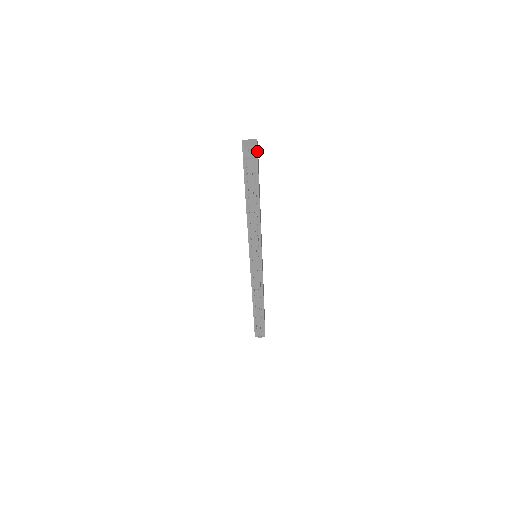
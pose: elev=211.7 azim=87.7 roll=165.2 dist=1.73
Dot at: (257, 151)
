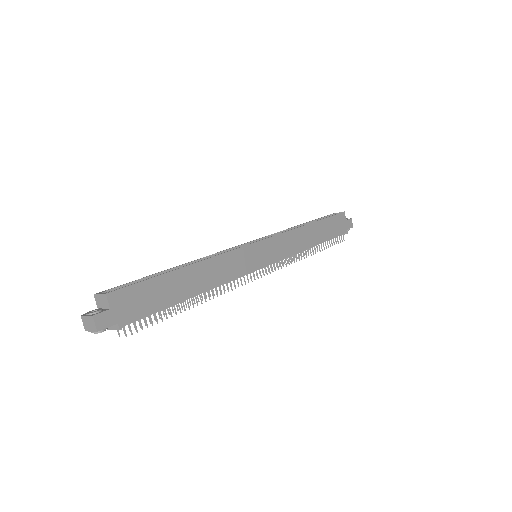
Dot at: occluded
